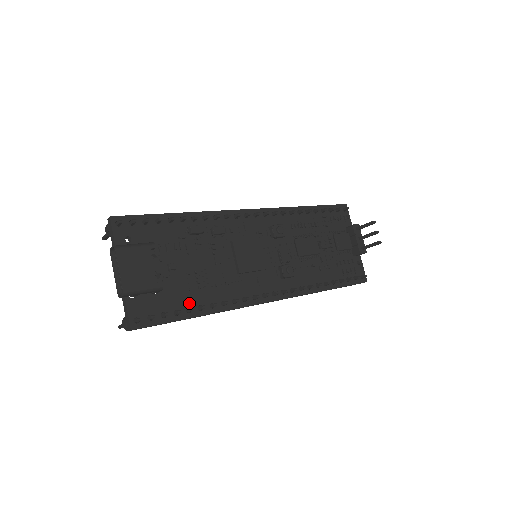
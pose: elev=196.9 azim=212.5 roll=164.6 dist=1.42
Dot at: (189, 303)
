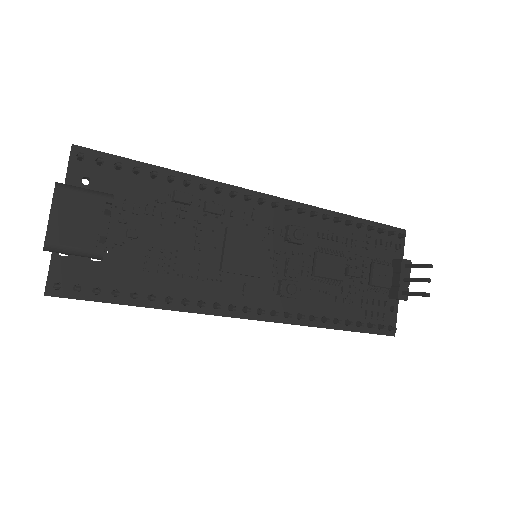
Dot at: (138, 286)
